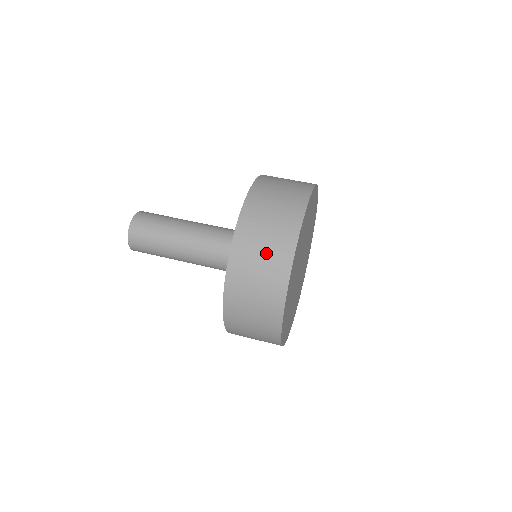
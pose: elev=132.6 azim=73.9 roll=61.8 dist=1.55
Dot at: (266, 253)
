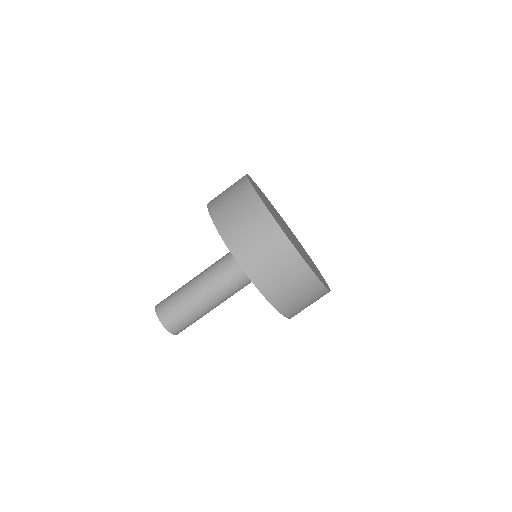
Dot at: occluded
